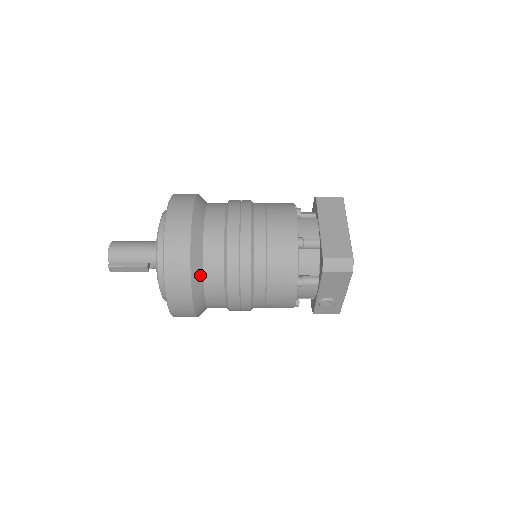
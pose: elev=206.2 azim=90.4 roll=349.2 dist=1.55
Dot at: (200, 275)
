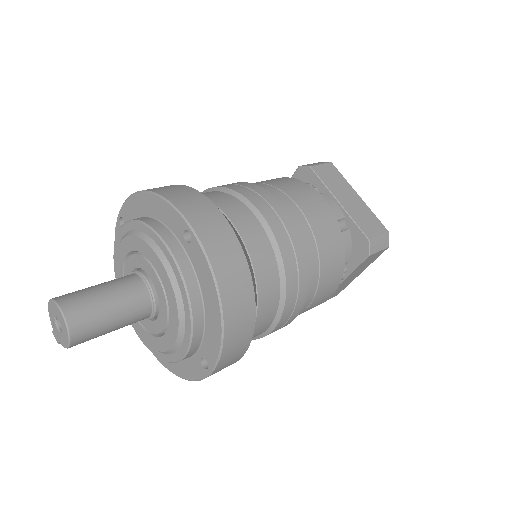
Dot at: occluded
